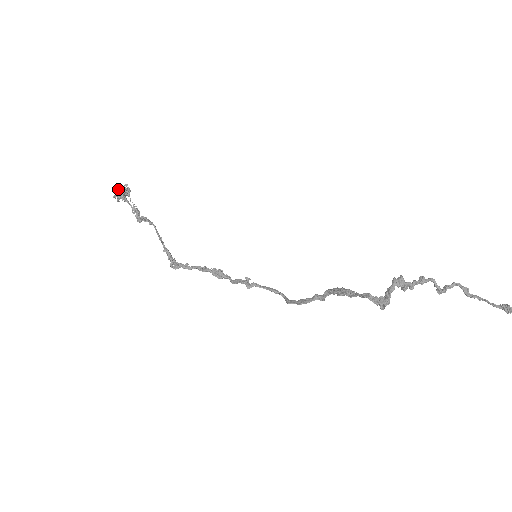
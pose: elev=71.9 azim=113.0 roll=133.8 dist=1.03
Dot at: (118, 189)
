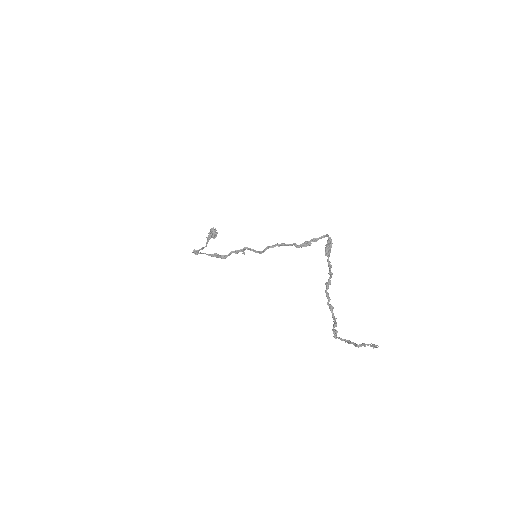
Dot at: occluded
